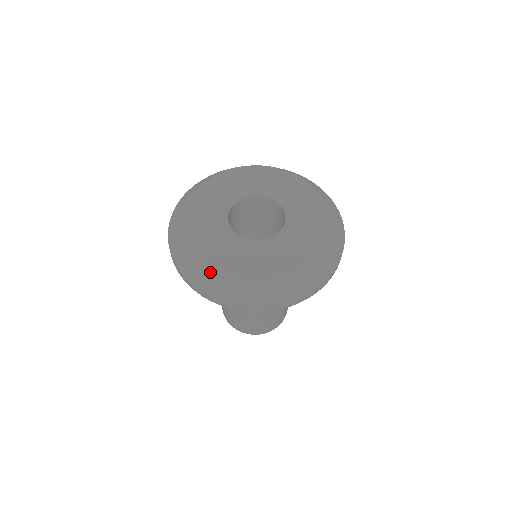
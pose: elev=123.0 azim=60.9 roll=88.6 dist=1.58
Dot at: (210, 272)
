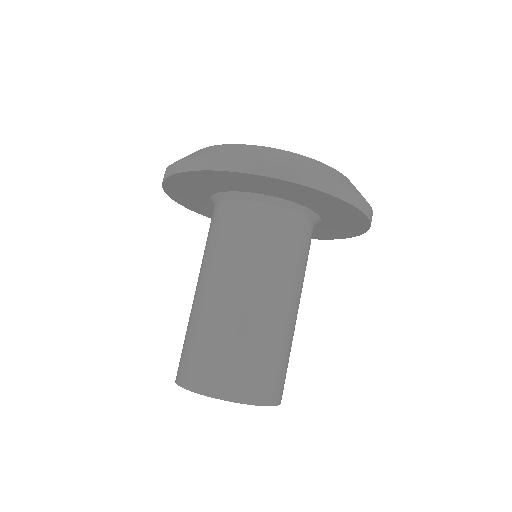
Dot at: (231, 146)
